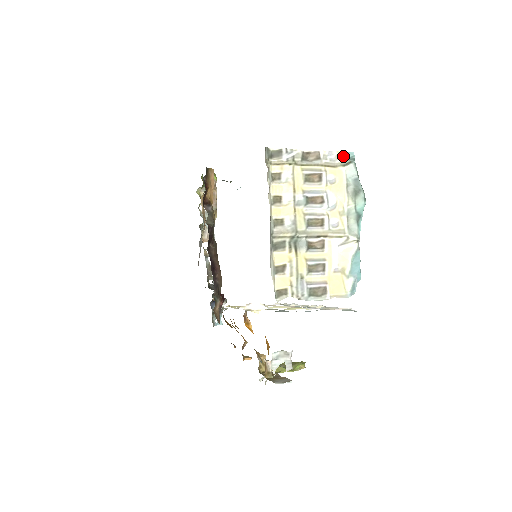
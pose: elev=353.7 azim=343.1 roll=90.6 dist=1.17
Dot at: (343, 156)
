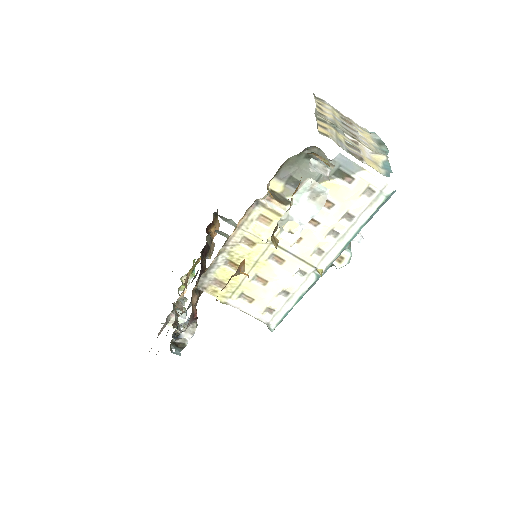
Dot at: (367, 131)
